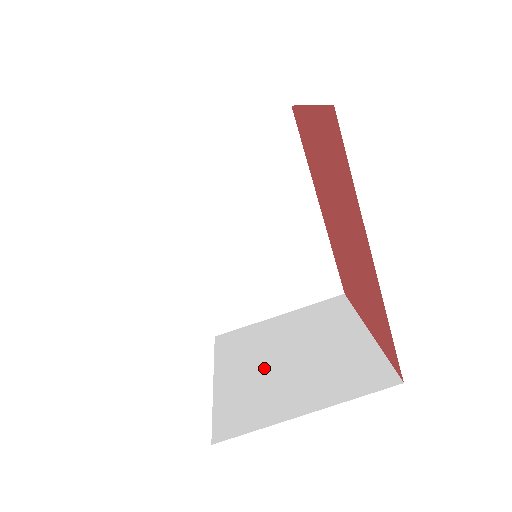
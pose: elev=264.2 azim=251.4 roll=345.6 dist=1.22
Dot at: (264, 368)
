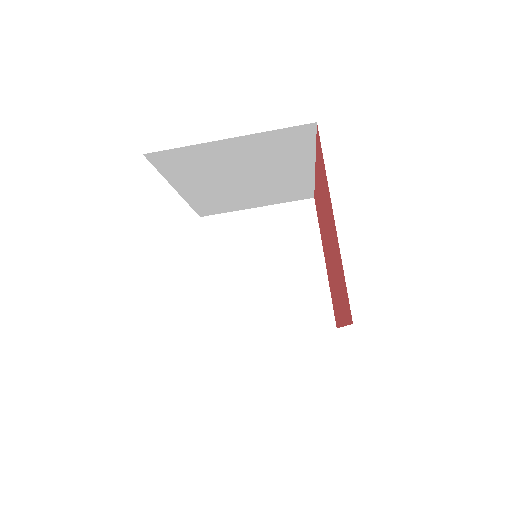
Dot at: (246, 279)
